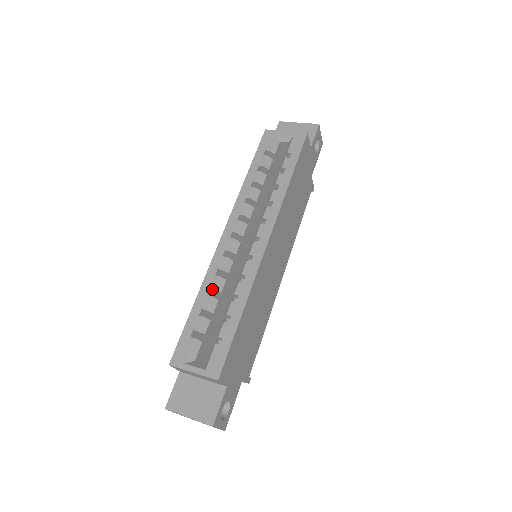
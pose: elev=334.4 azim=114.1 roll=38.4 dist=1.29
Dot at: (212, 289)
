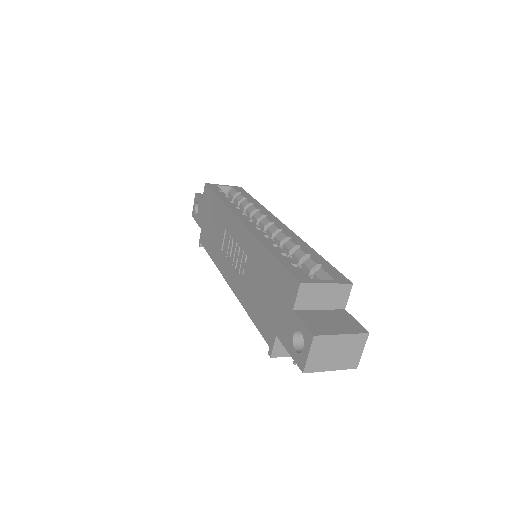
Dot at: (274, 244)
